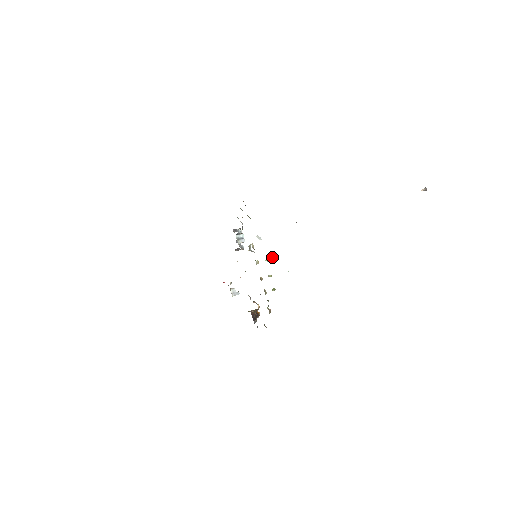
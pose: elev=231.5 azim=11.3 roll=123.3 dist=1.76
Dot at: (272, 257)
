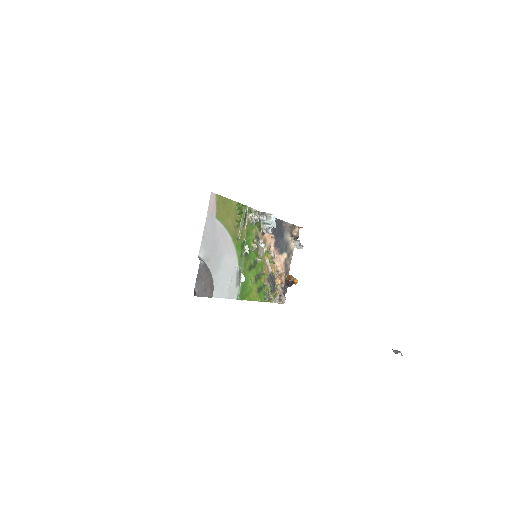
Dot at: (240, 277)
